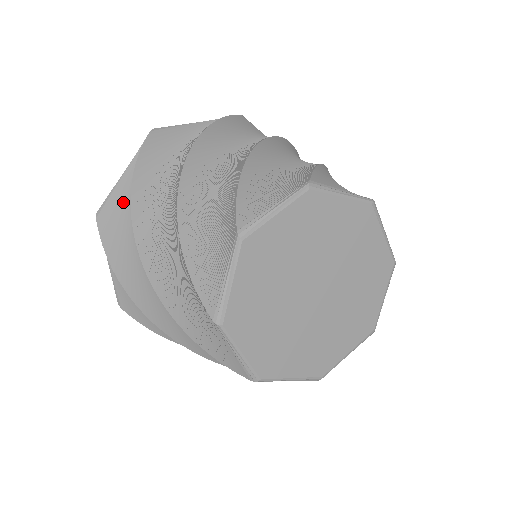
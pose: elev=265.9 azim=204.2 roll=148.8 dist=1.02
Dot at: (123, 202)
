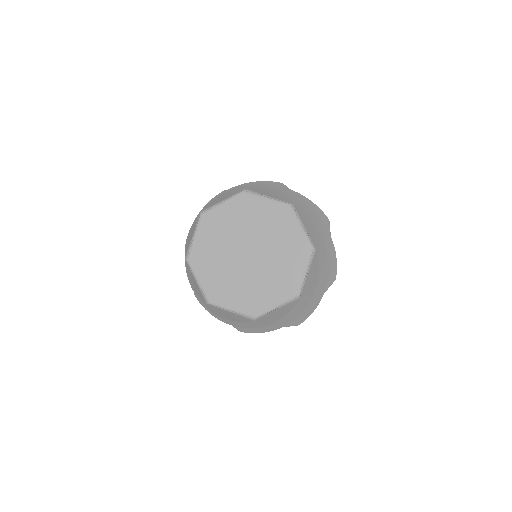
Dot at: occluded
